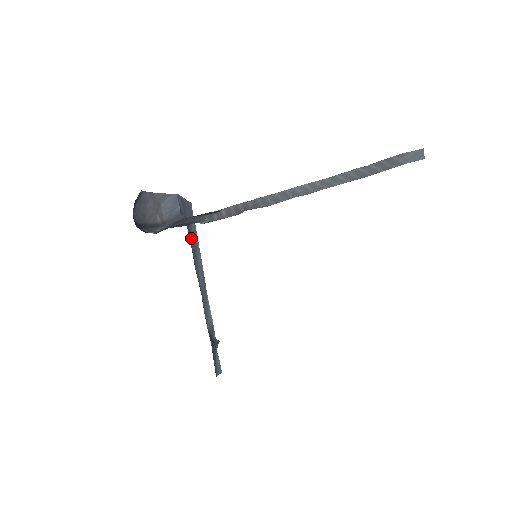
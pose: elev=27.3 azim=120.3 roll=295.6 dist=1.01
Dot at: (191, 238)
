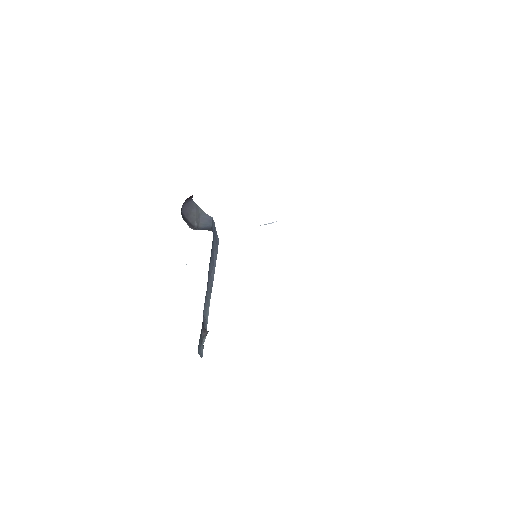
Dot at: (212, 253)
